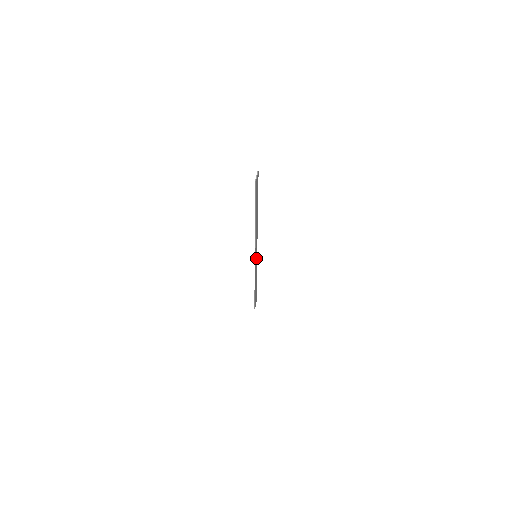
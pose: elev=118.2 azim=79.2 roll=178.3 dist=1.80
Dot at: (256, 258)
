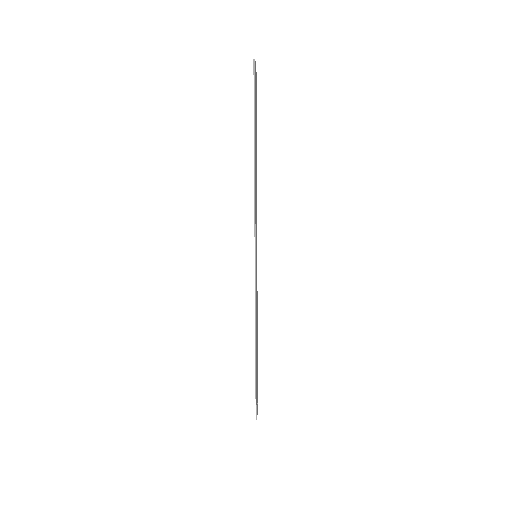
Dot at: (256, 265)
